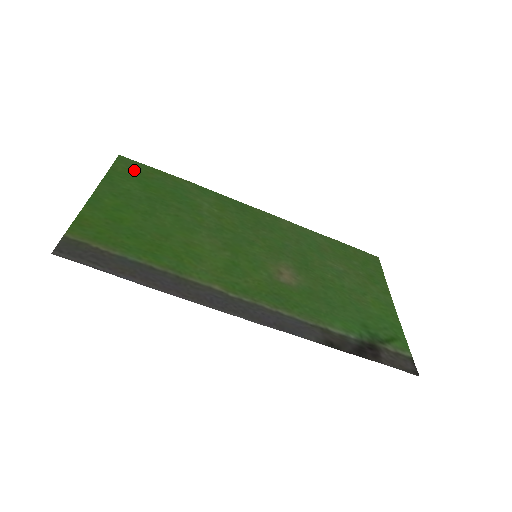
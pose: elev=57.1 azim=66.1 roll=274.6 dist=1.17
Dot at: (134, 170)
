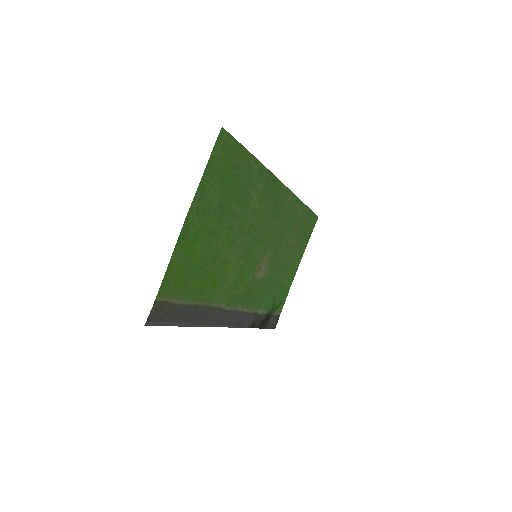
Dot at: (225, 157)
